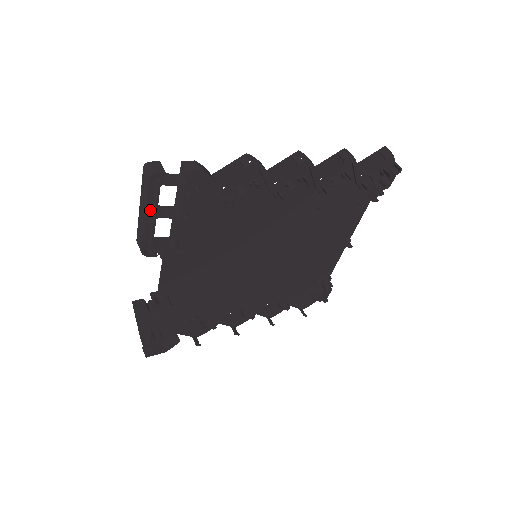
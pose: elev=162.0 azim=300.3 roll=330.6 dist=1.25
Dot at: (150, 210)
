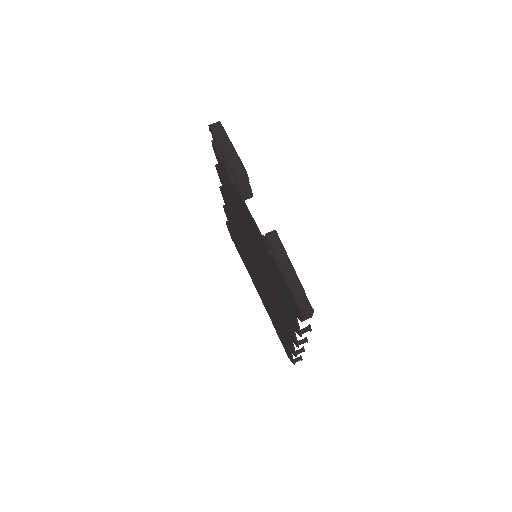
Dot at: (228, 148)
